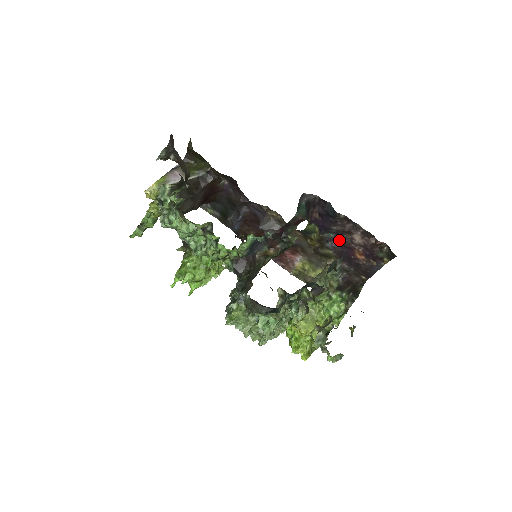
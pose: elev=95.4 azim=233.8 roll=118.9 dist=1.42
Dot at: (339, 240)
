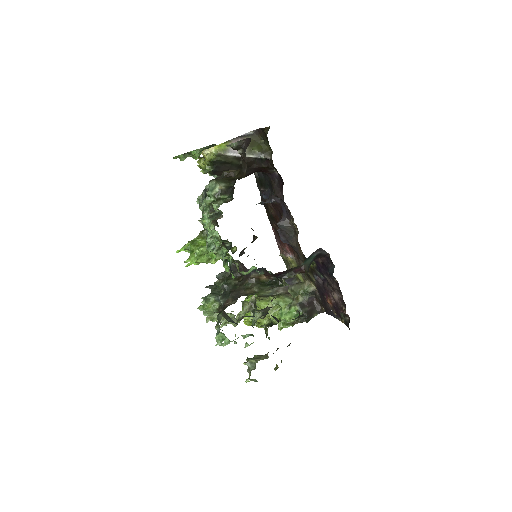
Dot at: (324, 283)
